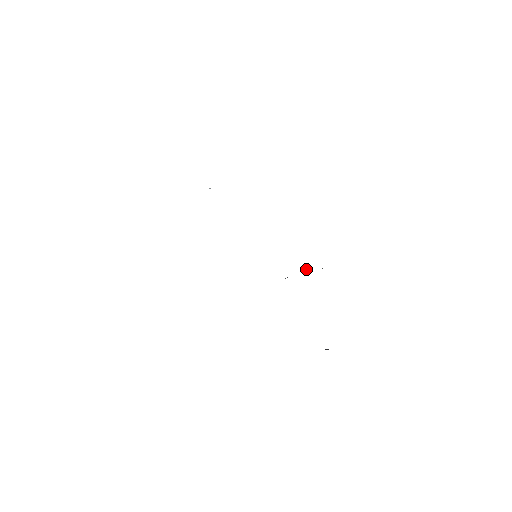
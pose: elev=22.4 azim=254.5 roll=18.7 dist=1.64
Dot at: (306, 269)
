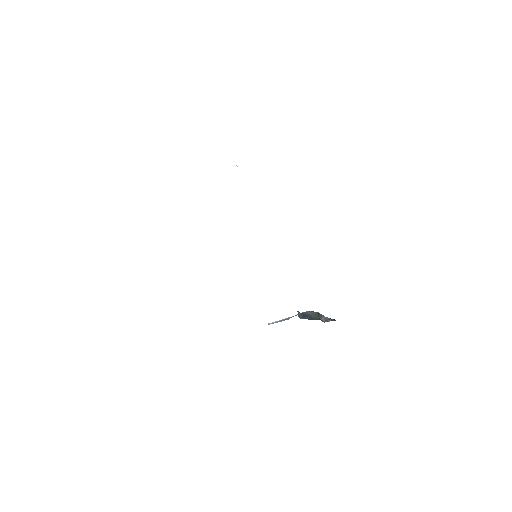
Dot at: occluded
